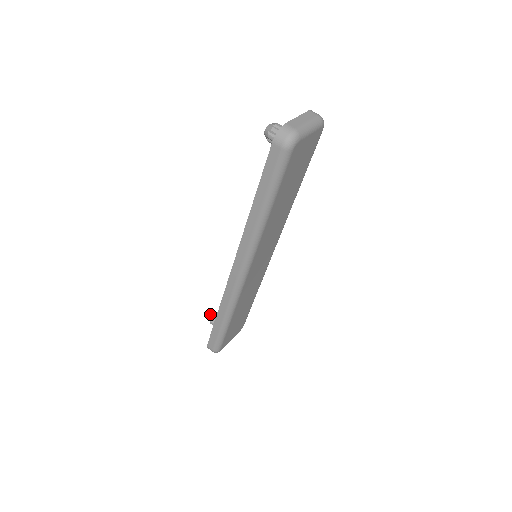
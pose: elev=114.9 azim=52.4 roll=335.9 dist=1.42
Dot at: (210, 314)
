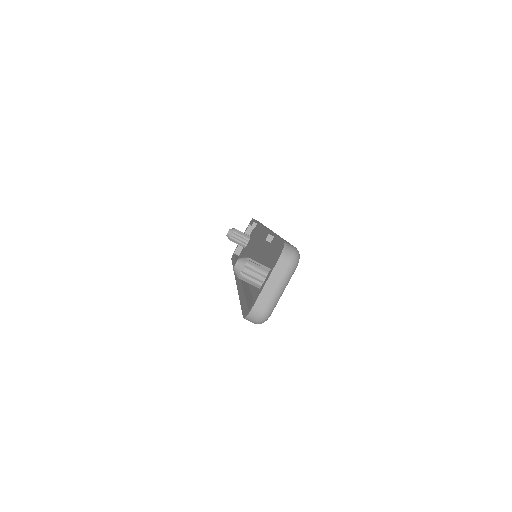
Dot at: (227, 234)
